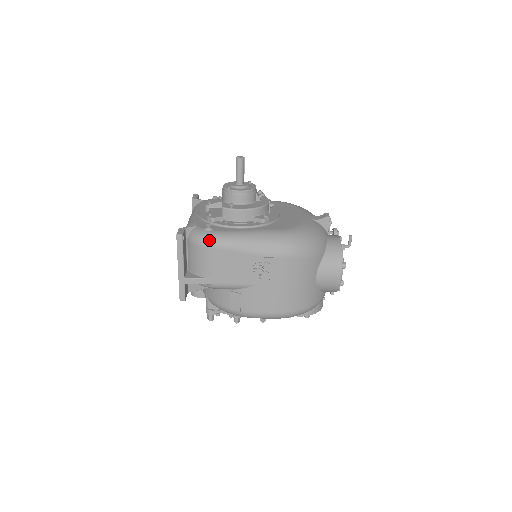
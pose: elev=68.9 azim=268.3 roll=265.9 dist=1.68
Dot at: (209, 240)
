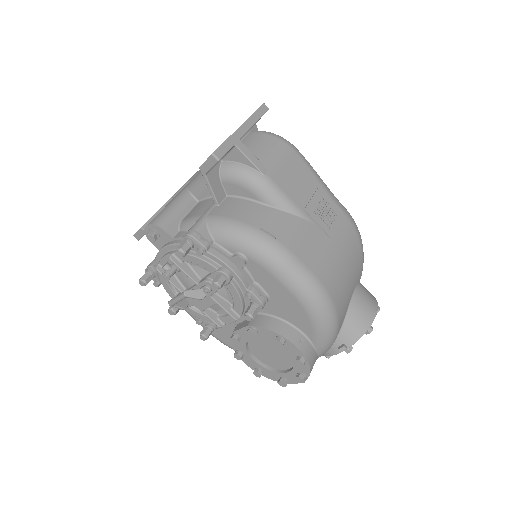
Dot at: (288, 141)
